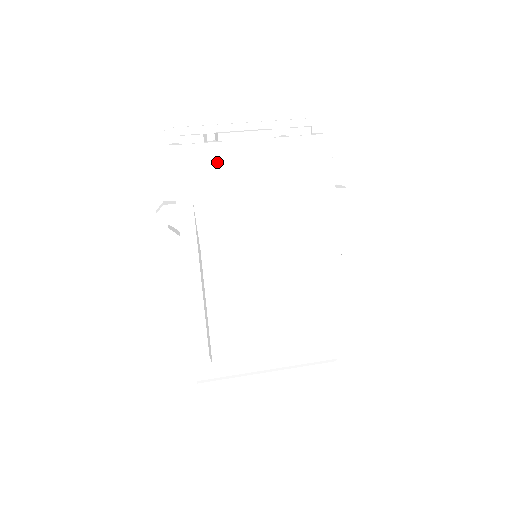
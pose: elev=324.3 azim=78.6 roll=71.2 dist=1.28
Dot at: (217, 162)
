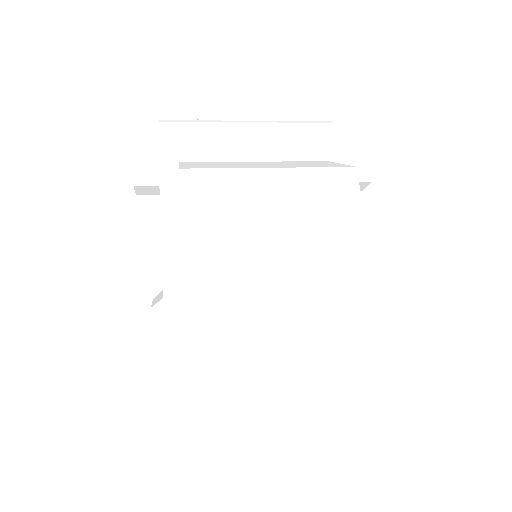
Dot at: (209, 131)
